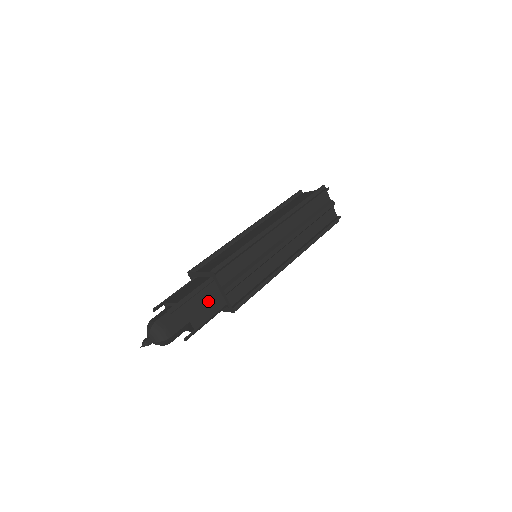
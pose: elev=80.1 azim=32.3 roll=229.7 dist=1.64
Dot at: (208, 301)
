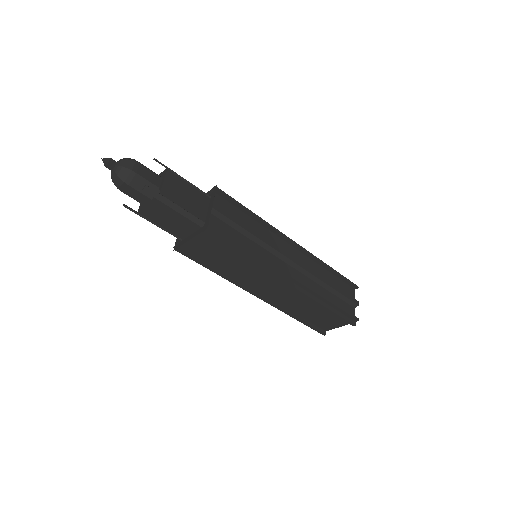
Dot at: (192, 199)
